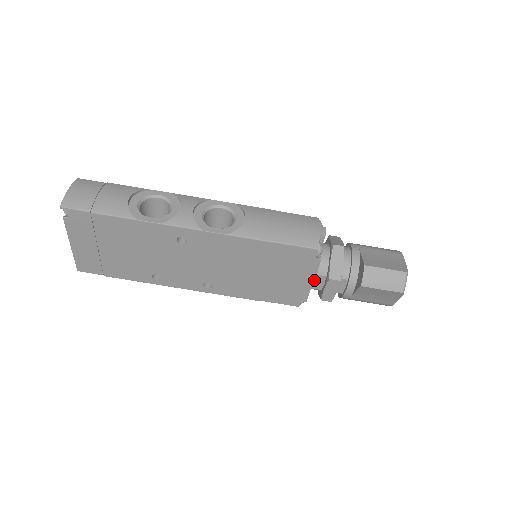
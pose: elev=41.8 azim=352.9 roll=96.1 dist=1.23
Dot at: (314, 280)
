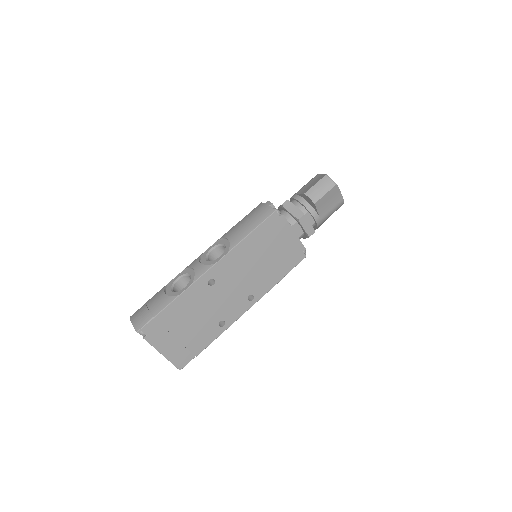
Dot at: (294, 231)
